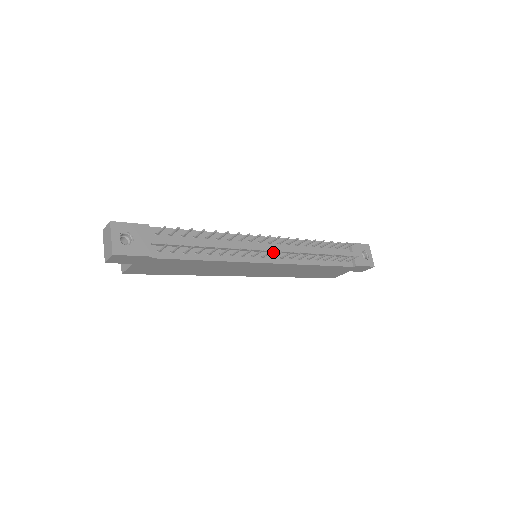
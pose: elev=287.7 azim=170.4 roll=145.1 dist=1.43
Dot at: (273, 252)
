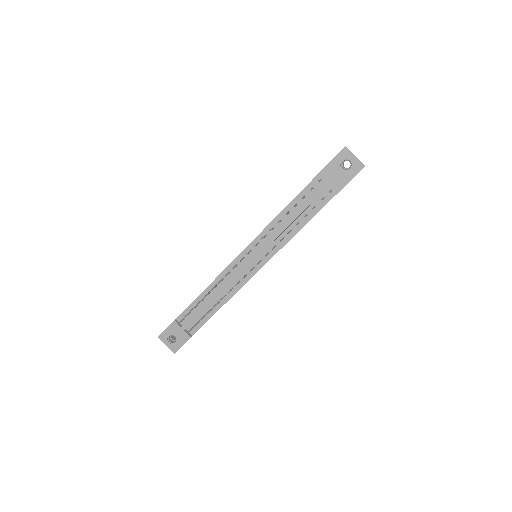
Dot at: (258, 256)
